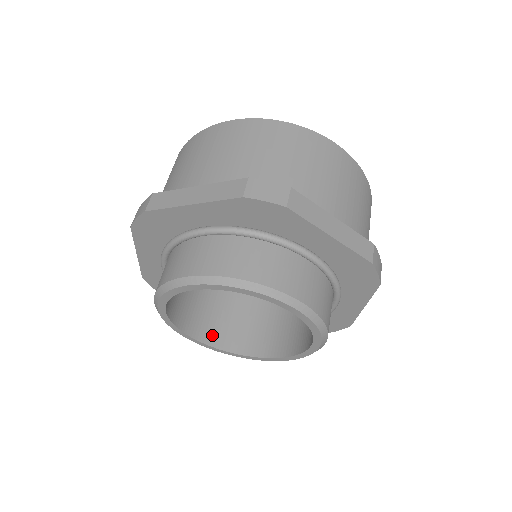
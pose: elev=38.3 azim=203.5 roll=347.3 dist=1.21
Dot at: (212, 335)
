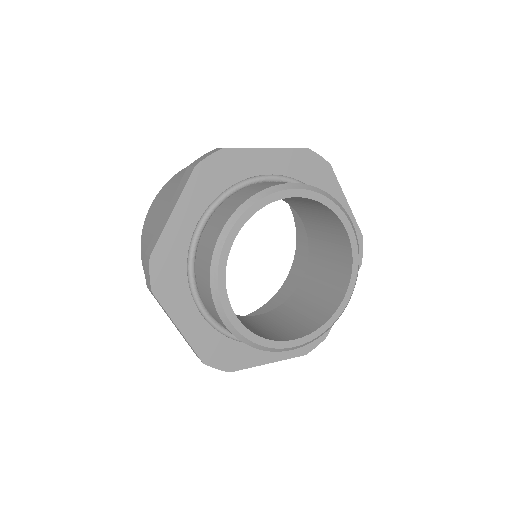
Dot at: (294, 334)
